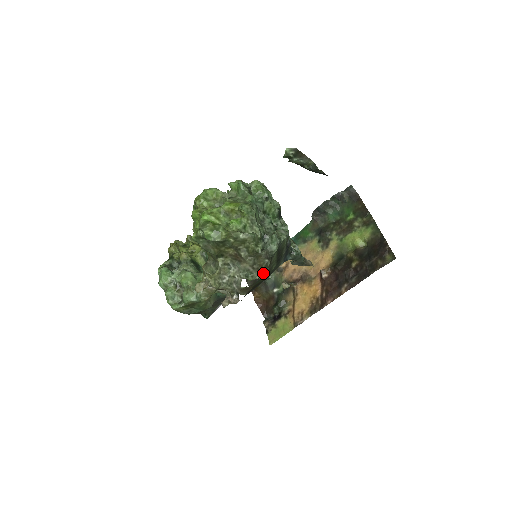
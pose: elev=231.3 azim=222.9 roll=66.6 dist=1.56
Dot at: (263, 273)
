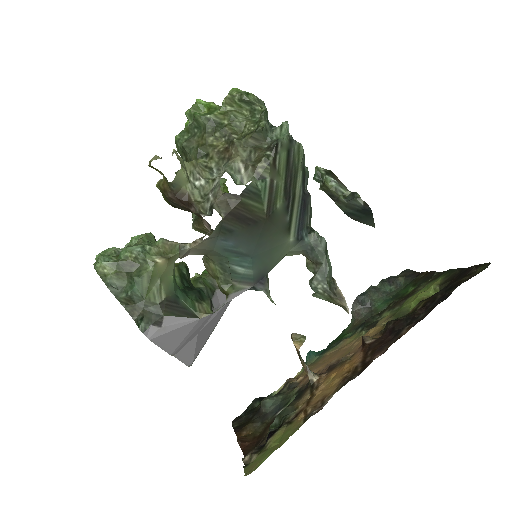
Dot at: (260, 183)
